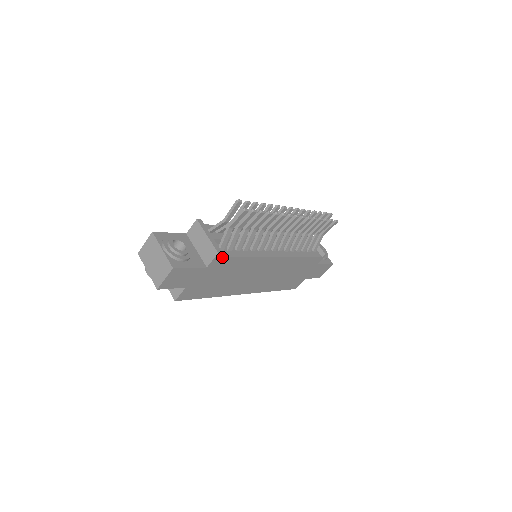
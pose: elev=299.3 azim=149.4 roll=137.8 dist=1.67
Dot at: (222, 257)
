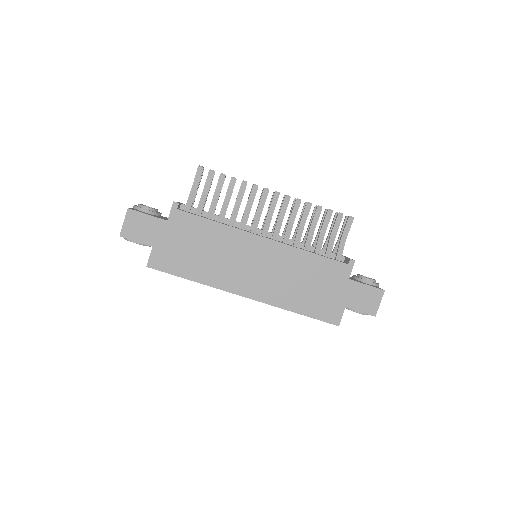
Dot at: (181, 210)
